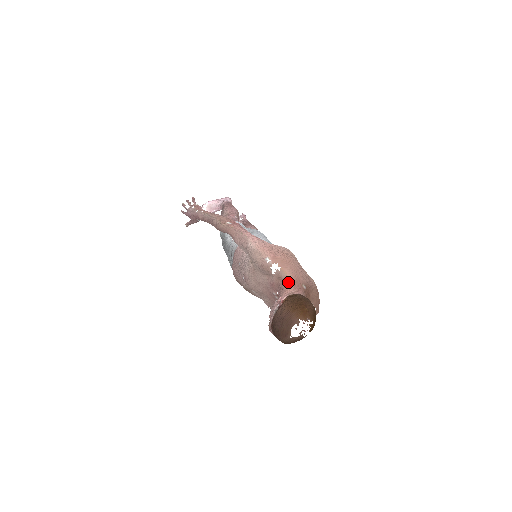
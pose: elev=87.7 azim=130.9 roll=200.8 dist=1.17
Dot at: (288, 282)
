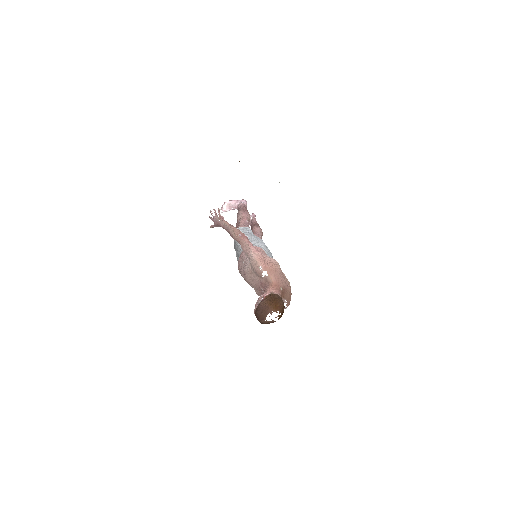
Dot at: (271, 284)
